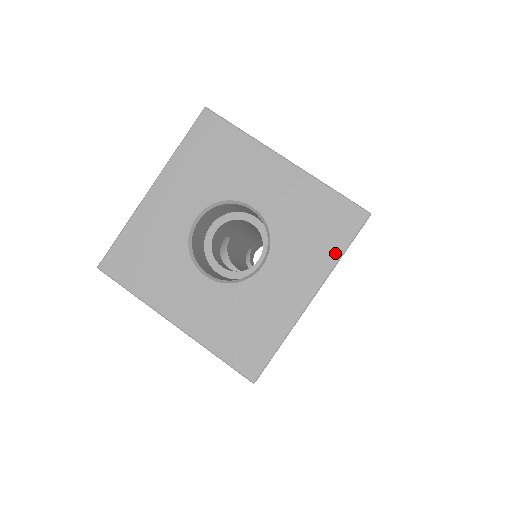
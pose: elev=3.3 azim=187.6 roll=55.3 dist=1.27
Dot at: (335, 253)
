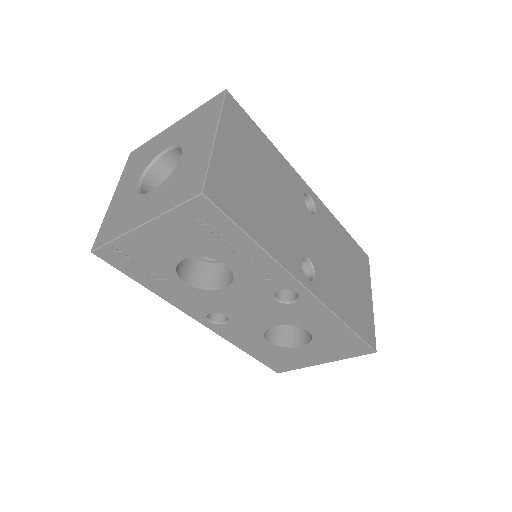
Dot at: (217, 114)
